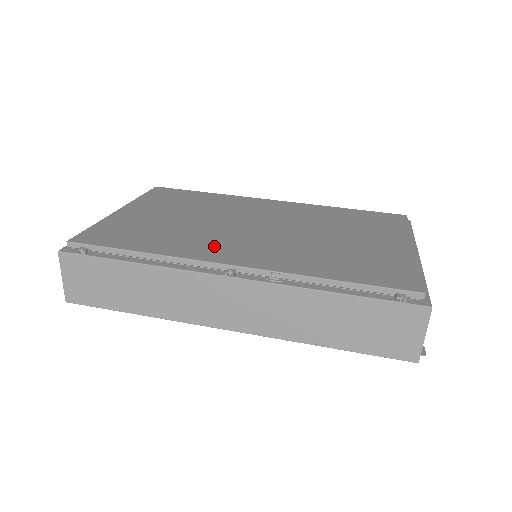
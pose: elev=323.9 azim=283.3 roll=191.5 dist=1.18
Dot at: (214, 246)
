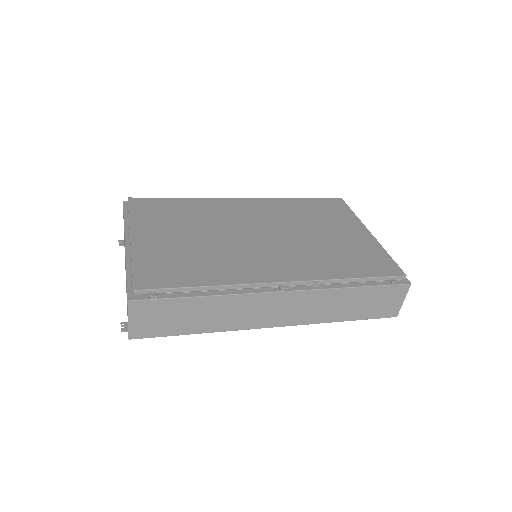
Dot at: (252, 265)
